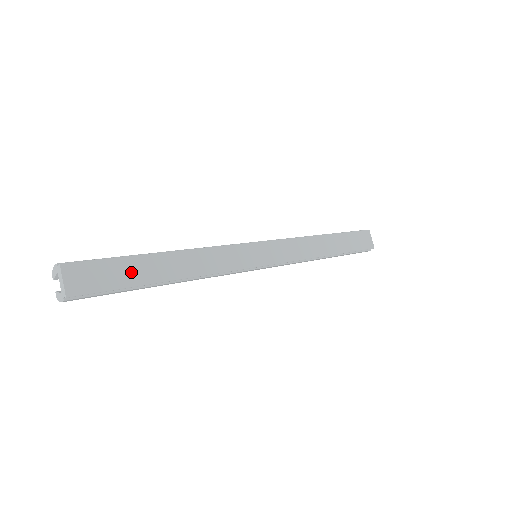
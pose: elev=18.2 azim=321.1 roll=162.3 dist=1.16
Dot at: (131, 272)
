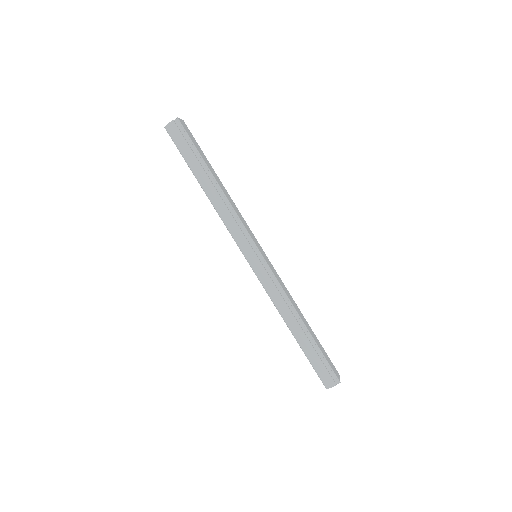
Dot at: (203, 155)
